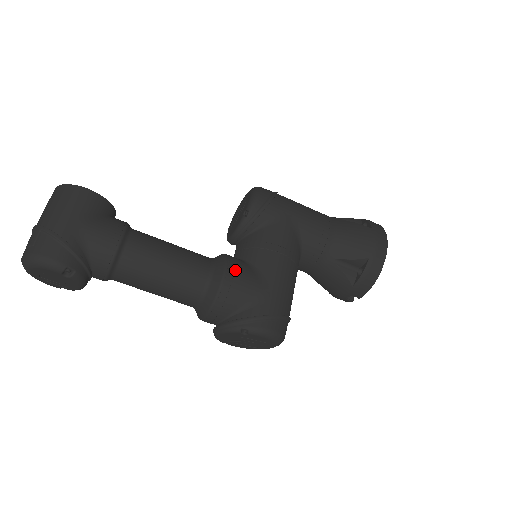
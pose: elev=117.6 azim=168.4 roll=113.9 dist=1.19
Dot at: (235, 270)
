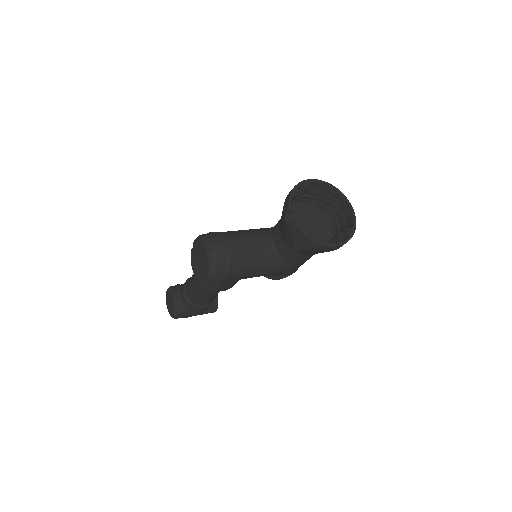
Dot at: occluded
